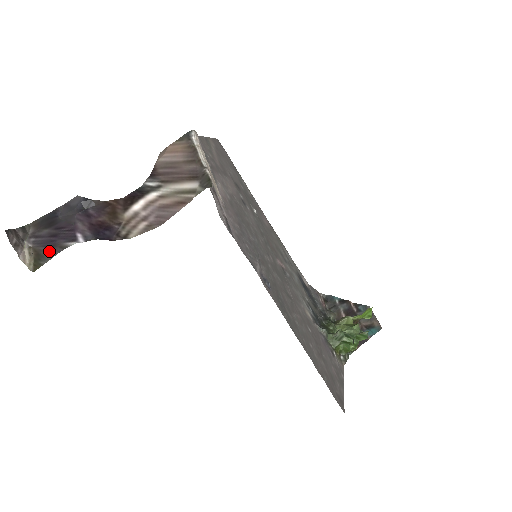
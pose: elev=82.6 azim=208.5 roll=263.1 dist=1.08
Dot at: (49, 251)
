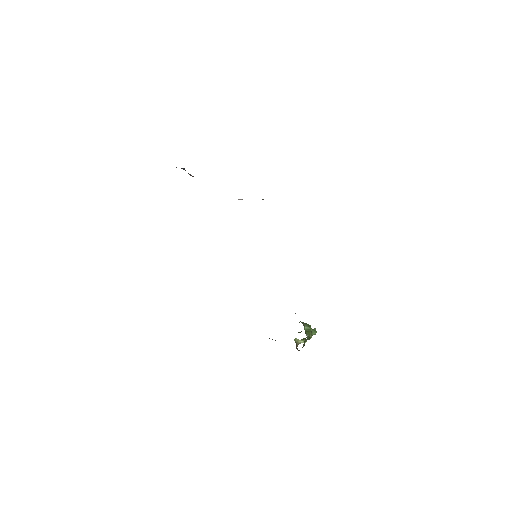
Dot at: occluded
